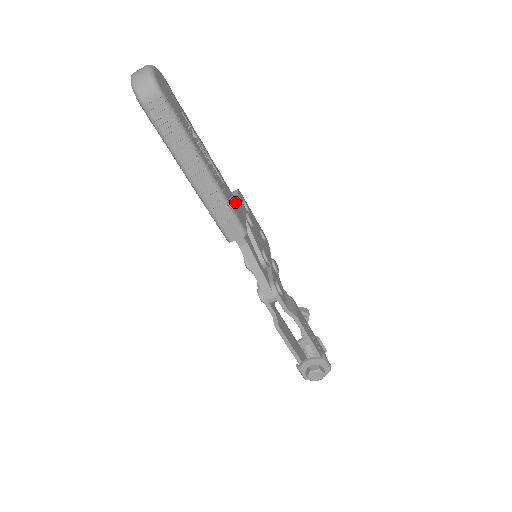
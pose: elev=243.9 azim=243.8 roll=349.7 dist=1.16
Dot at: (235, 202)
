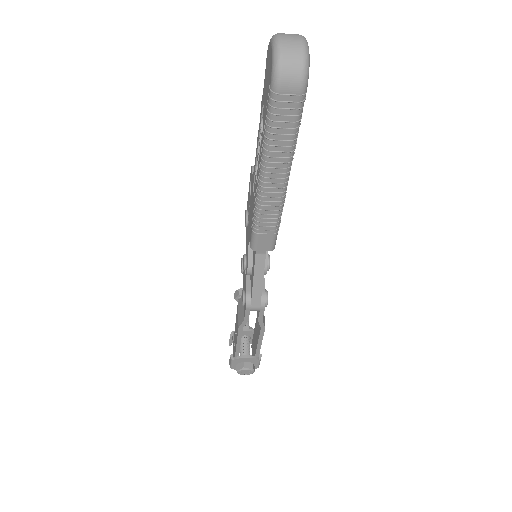
Dot at: occluded
